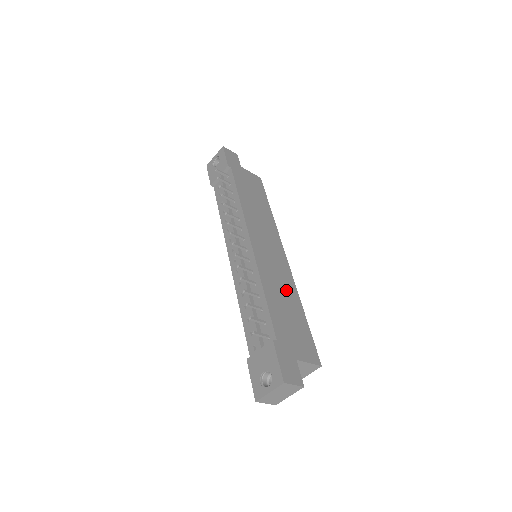
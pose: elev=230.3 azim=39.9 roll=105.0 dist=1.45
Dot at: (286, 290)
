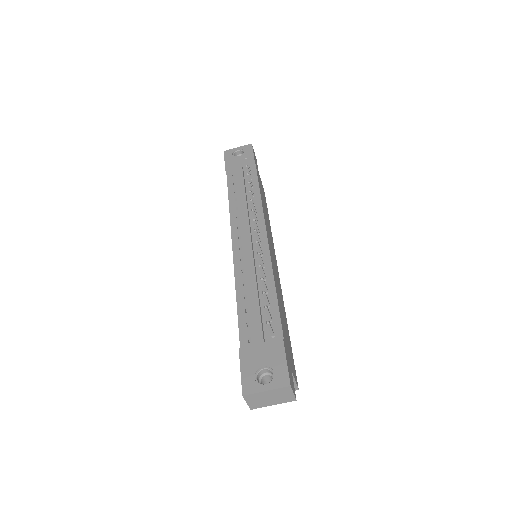
Dot at: occluded
